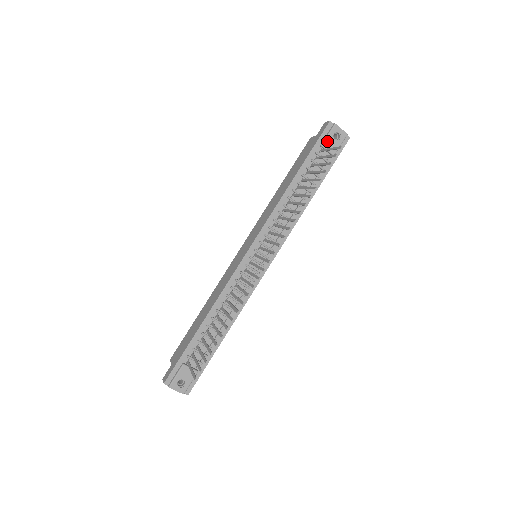
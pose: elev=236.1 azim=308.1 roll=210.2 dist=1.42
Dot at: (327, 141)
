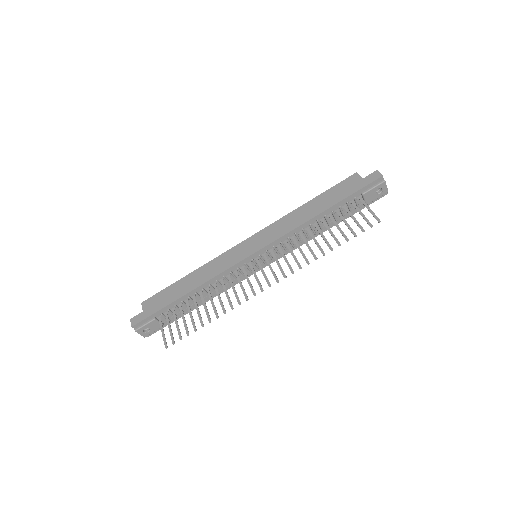
Dot at: (369, 192)
